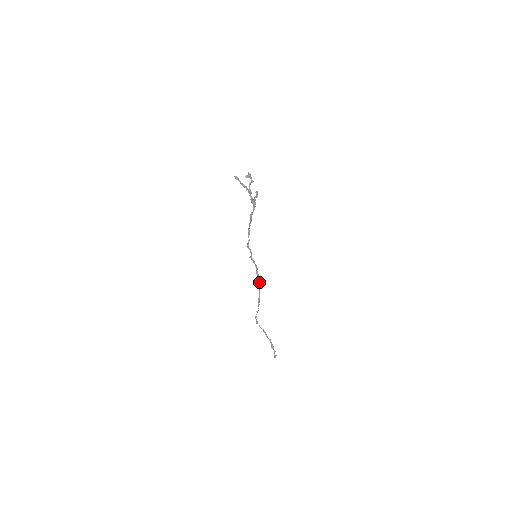
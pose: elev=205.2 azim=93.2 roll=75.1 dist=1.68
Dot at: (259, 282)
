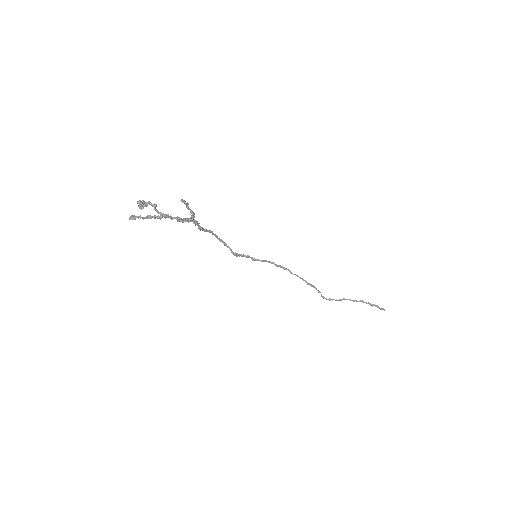
Dot at: occluded
